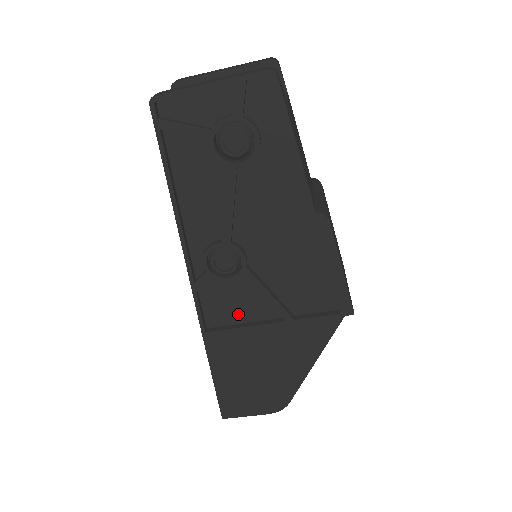
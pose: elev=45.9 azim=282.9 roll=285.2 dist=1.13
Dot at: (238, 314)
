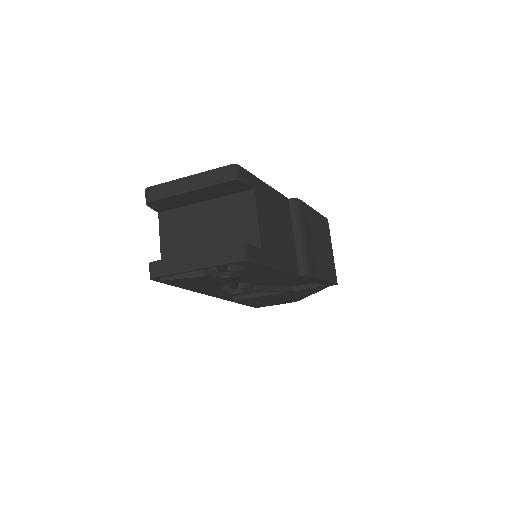
Dot at: (253, 292)
